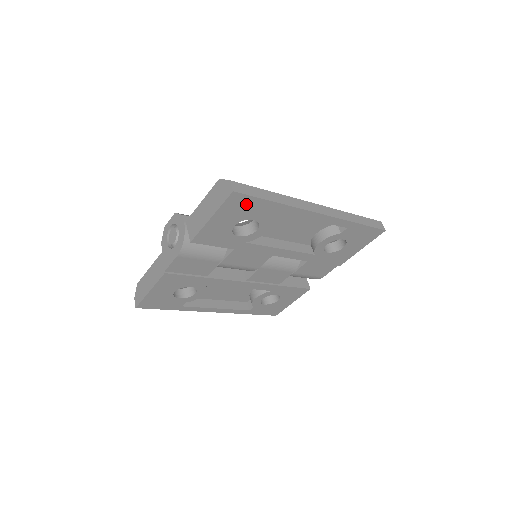
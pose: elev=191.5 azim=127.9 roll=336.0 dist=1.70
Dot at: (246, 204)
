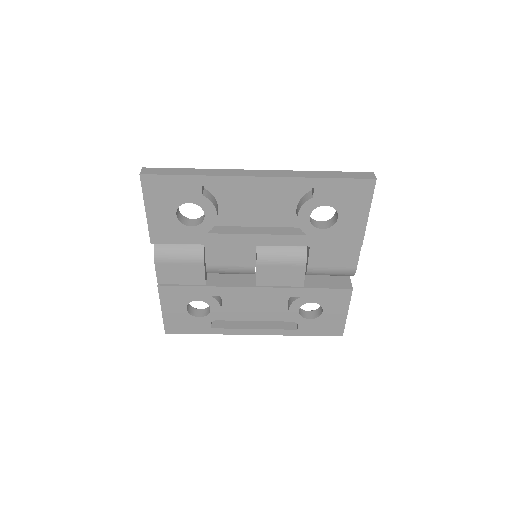
Dot at: (165, 186)
